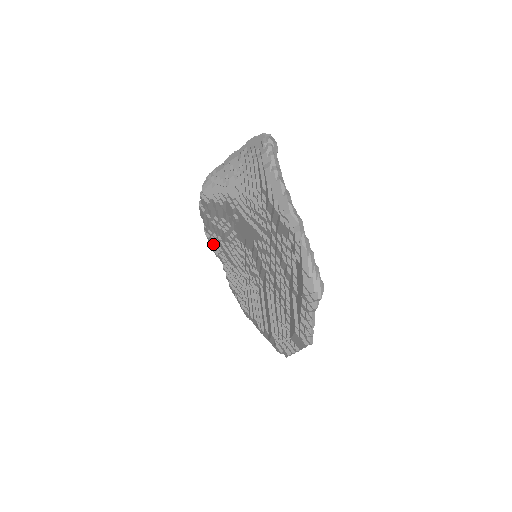
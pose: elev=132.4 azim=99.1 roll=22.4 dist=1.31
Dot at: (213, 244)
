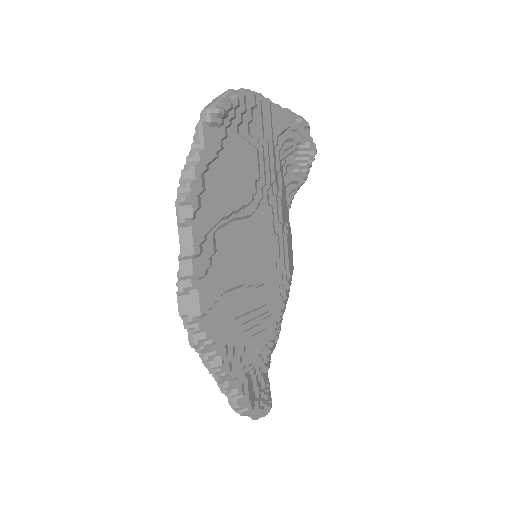
Dot at: occluded
